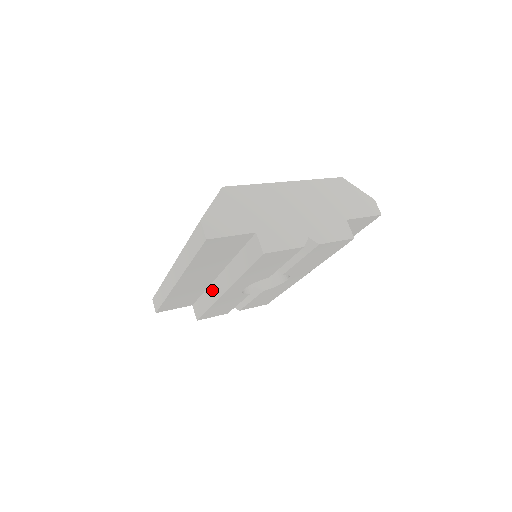
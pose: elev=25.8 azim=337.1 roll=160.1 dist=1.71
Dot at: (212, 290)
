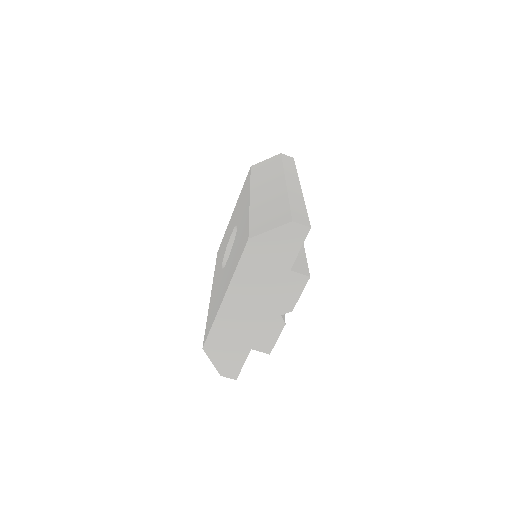
Dot at: occluded
